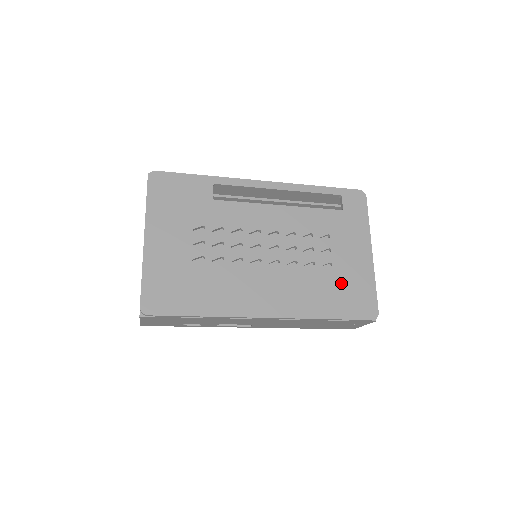
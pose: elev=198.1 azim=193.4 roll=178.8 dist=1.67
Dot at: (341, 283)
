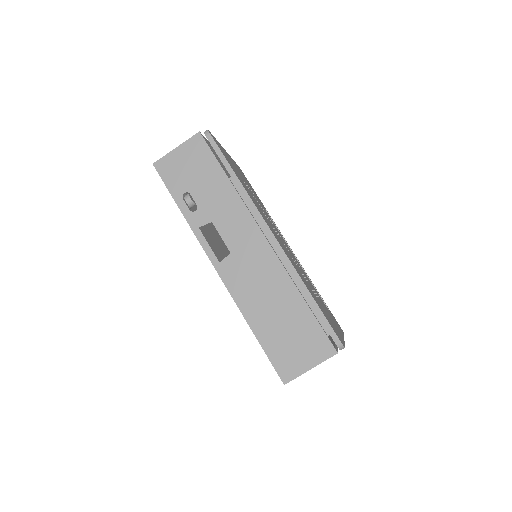
Dot at: (322, 307)
